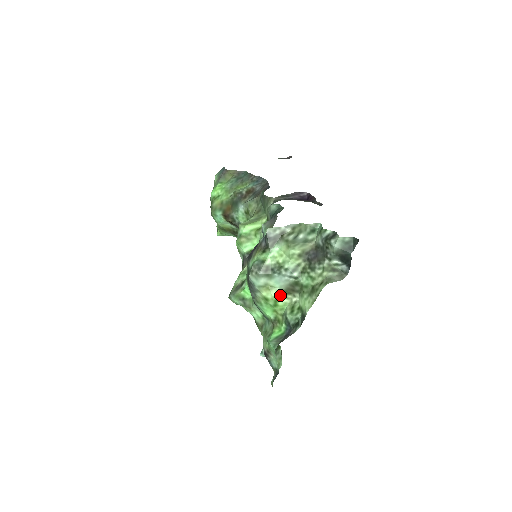
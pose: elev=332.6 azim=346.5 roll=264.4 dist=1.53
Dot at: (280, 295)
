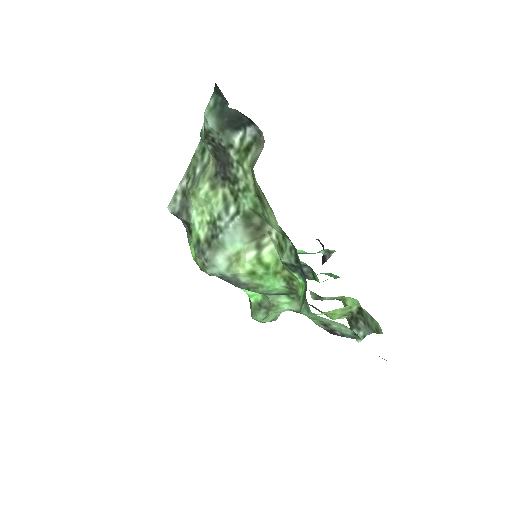
Dot at: (255, 251)
